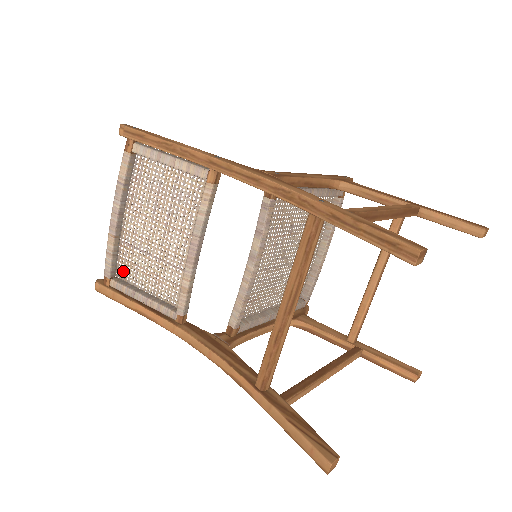
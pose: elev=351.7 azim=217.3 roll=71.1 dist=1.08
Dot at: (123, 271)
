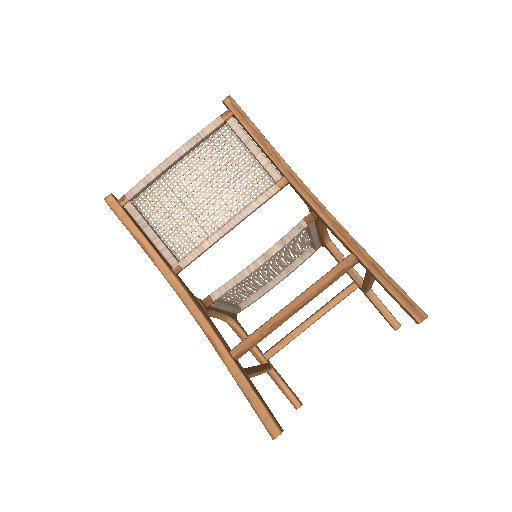
Dot at: (144, 201)
